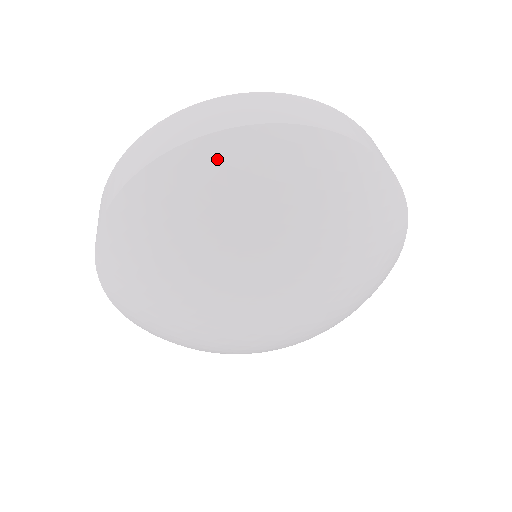
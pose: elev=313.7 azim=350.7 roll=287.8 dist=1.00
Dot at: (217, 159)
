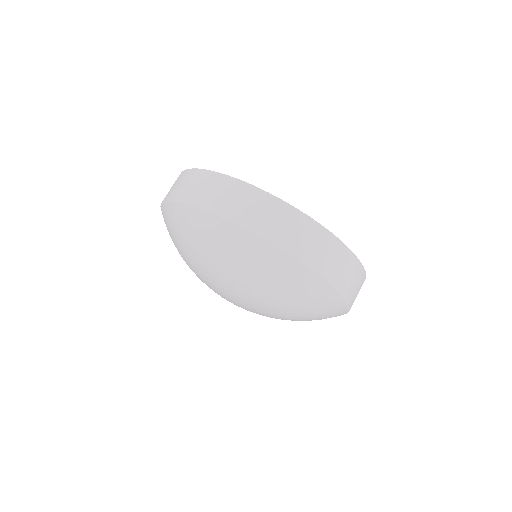
Dot at: (165, 218)
